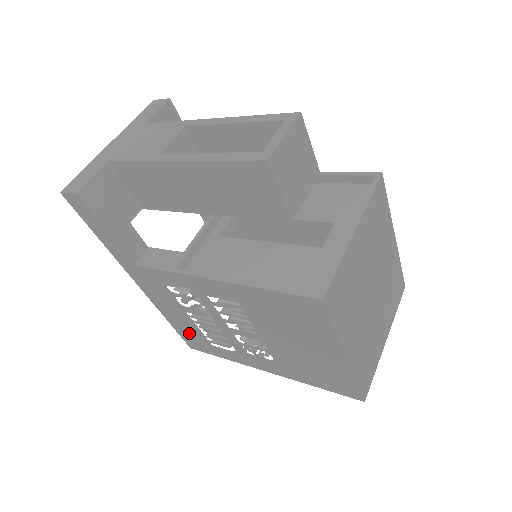
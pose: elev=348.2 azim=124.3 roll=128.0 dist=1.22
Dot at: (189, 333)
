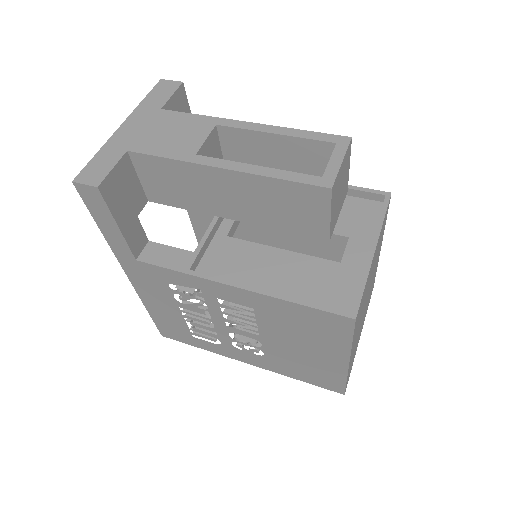
Dot at: (169, 324)
